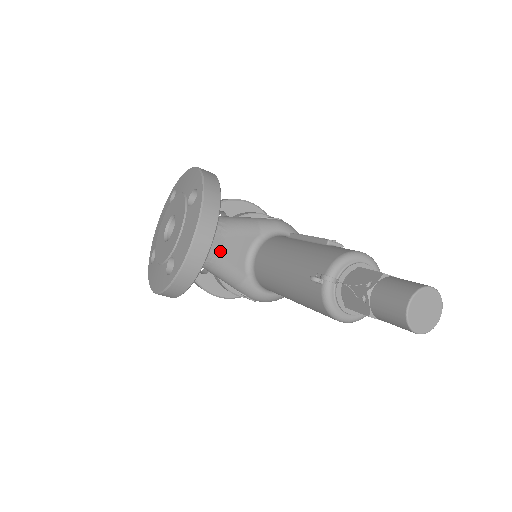
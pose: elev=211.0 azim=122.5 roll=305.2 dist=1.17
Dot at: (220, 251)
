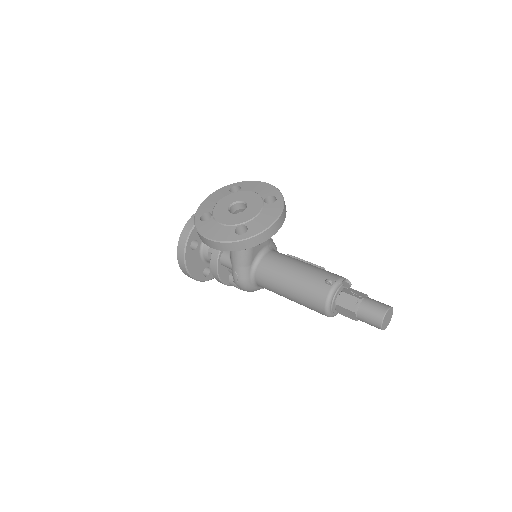
Dot at: occluded
